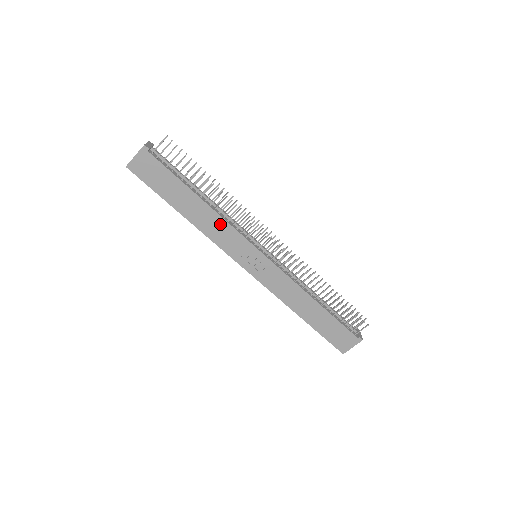
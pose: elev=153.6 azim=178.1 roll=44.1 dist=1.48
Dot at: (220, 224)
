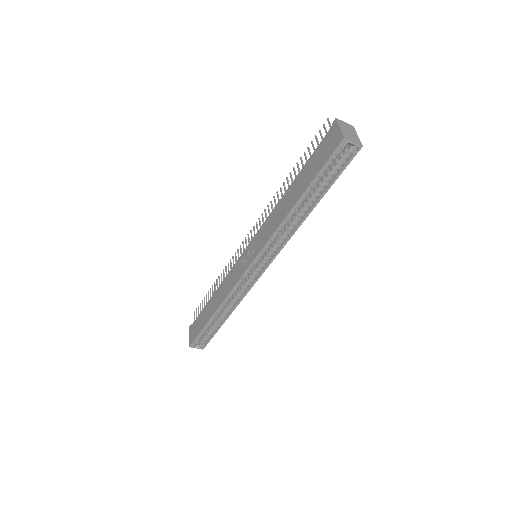
Dot at: (225, 283)
